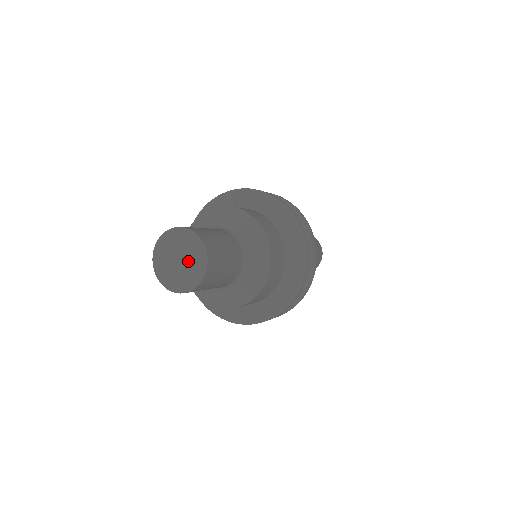
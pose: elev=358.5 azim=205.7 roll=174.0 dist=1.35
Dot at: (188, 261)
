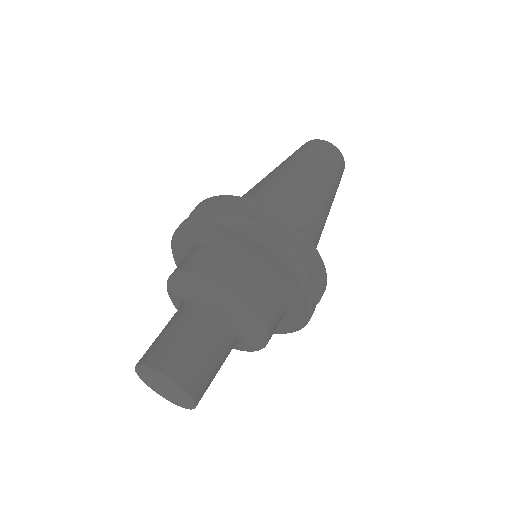
Dot at: (169, 387)
